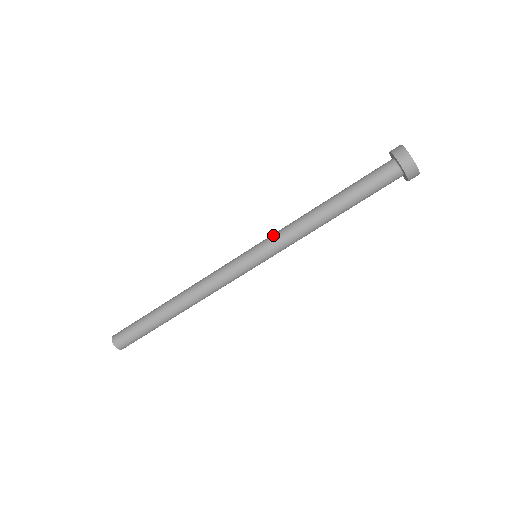
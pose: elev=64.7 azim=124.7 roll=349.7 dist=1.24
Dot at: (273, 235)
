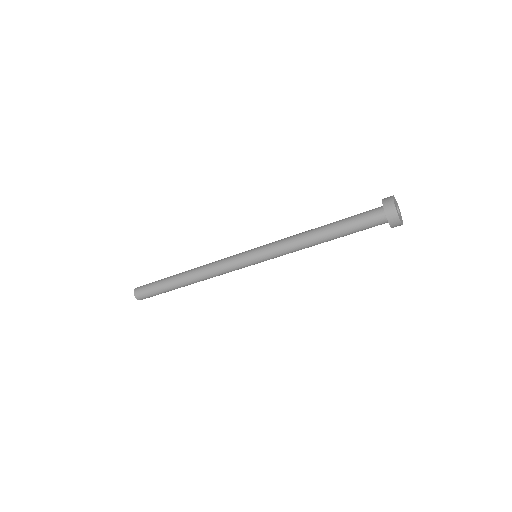
Dot at: (273, 252)
